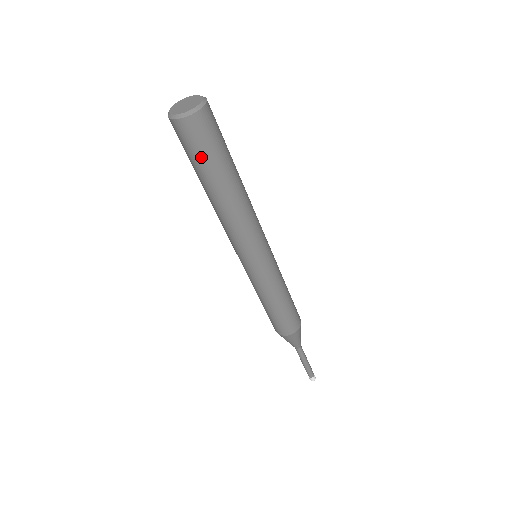
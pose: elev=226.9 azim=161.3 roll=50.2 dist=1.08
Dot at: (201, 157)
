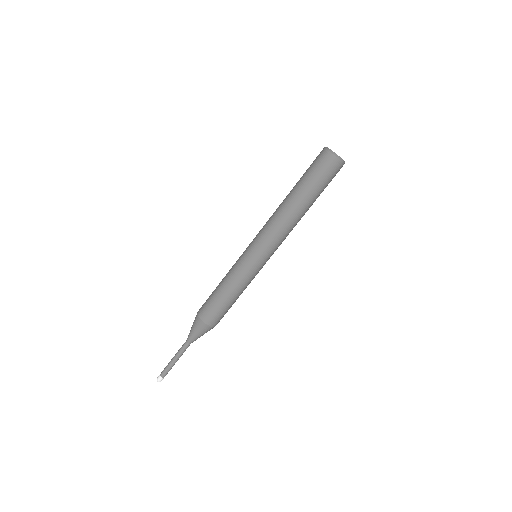
Dot at: (310, 173)
